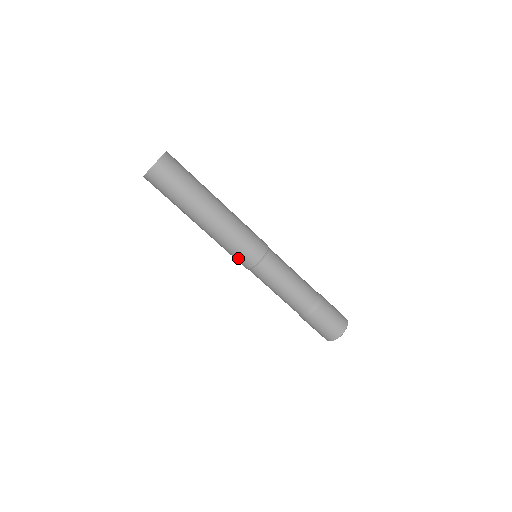
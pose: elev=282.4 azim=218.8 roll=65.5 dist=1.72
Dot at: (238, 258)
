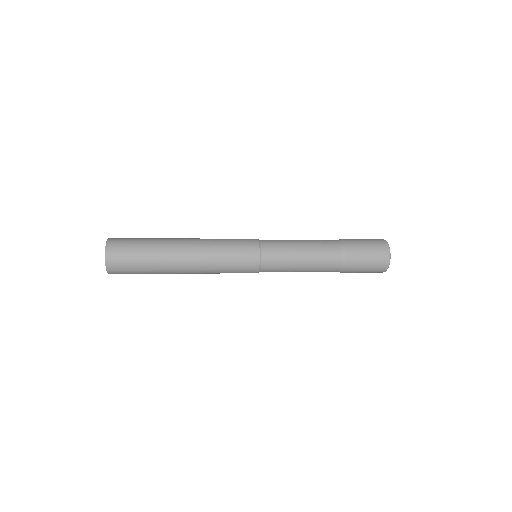
Dot at: occluded
